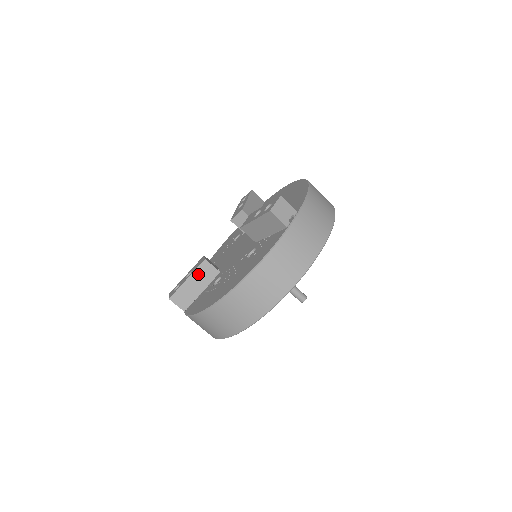
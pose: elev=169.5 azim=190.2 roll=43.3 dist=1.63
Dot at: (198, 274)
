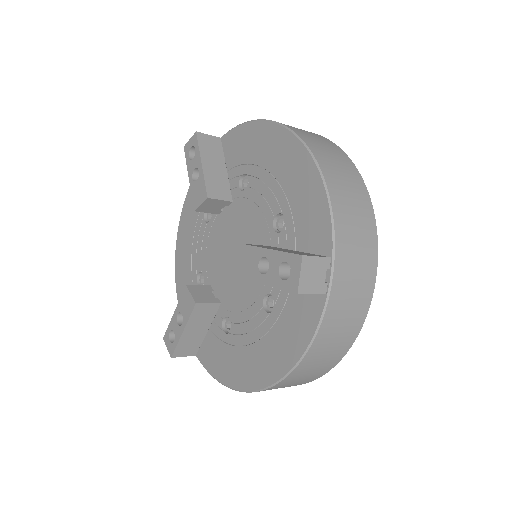
Dot at: (194, 320)
